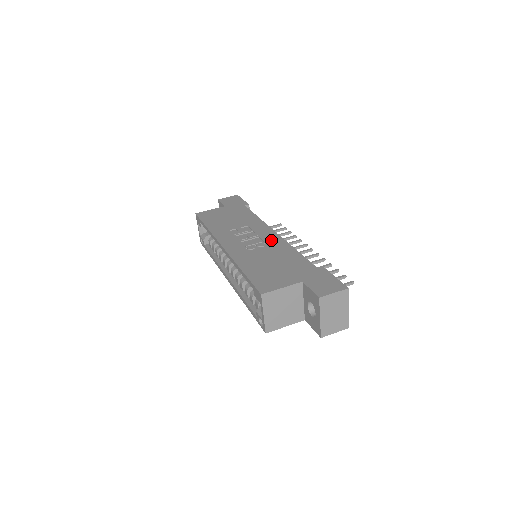
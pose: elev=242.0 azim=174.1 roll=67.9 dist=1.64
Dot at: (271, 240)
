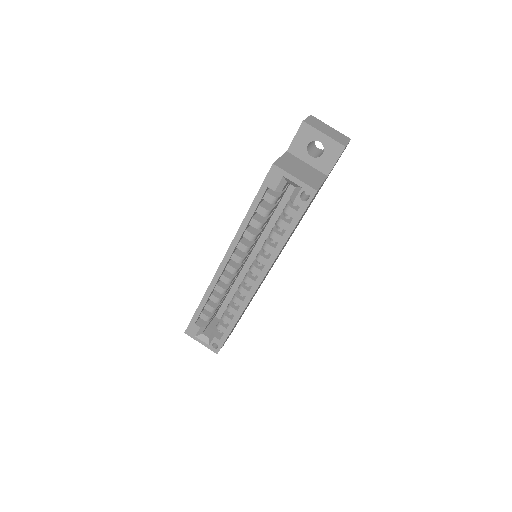
Dot at: occluded
